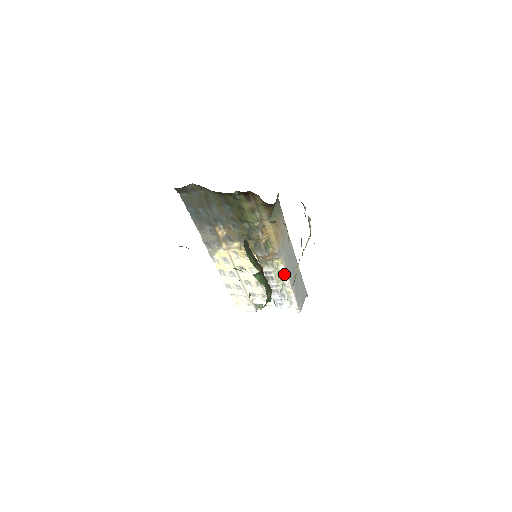
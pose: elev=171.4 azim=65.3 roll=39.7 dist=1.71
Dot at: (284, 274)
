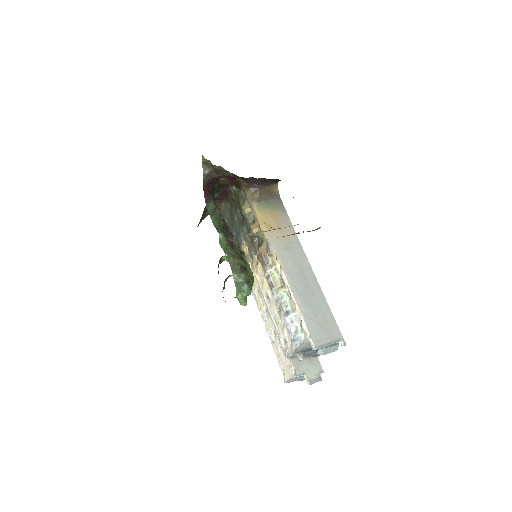
Dot at: (283, 278)
